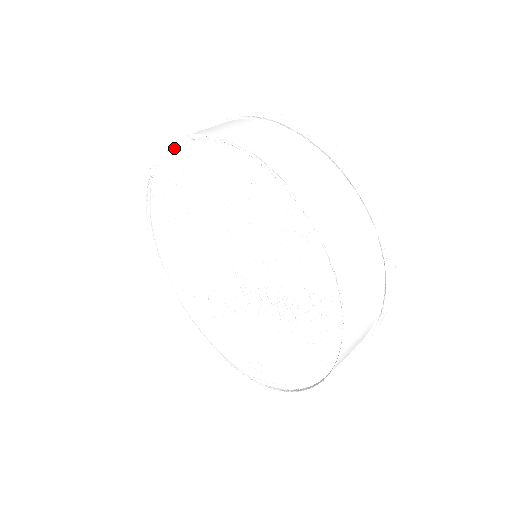
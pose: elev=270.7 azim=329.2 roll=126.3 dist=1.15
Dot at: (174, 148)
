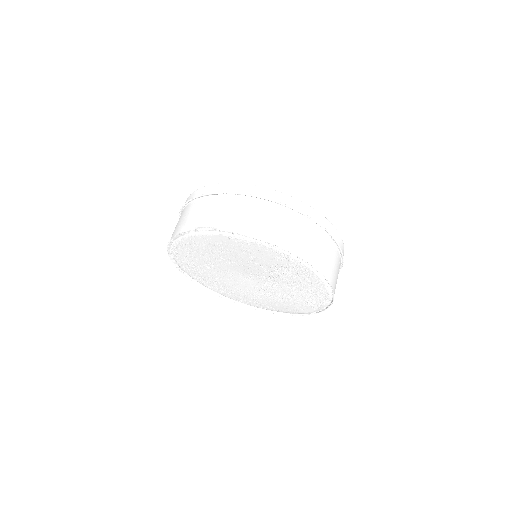
Dot at: (171, 250)
